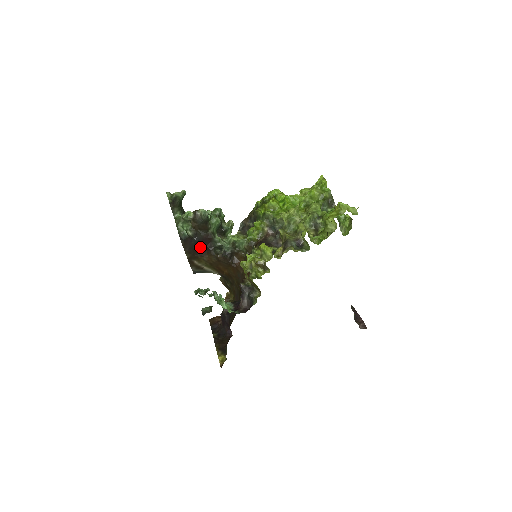
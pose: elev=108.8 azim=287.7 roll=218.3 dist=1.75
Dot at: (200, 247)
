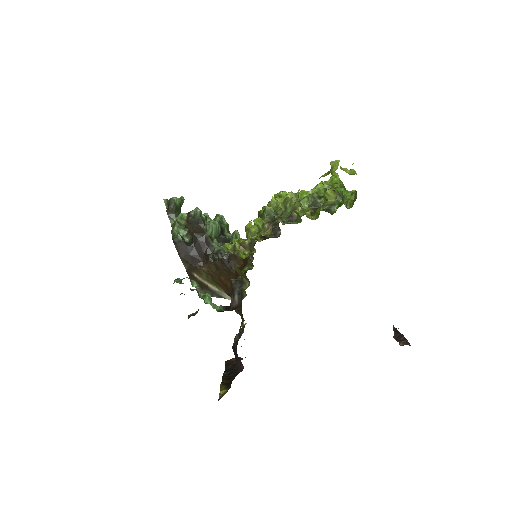
Dot at: (198, 254)
